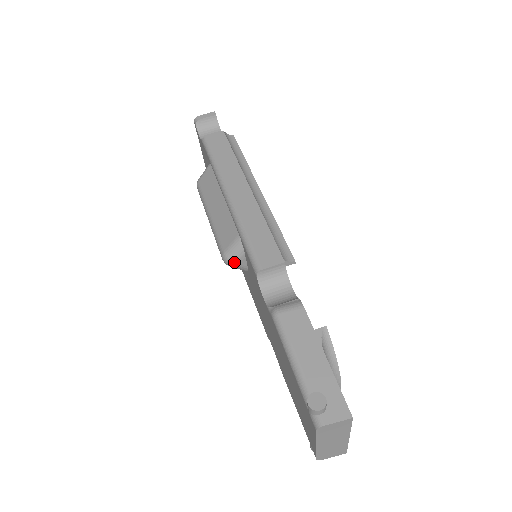
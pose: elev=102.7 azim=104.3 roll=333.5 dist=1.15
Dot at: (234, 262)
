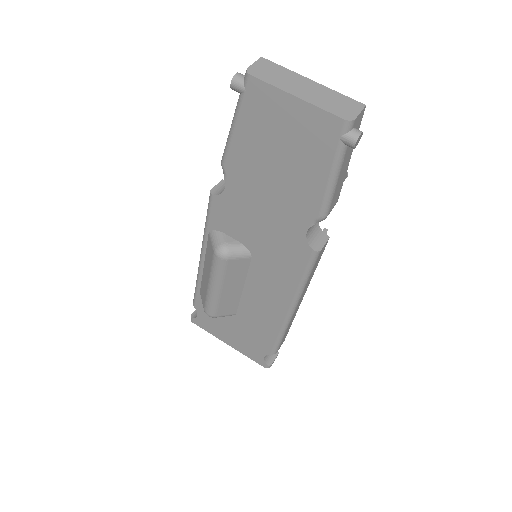
Dot at: (222, 243)
